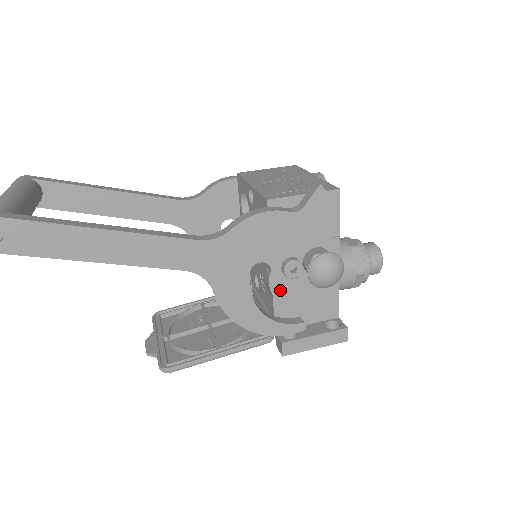
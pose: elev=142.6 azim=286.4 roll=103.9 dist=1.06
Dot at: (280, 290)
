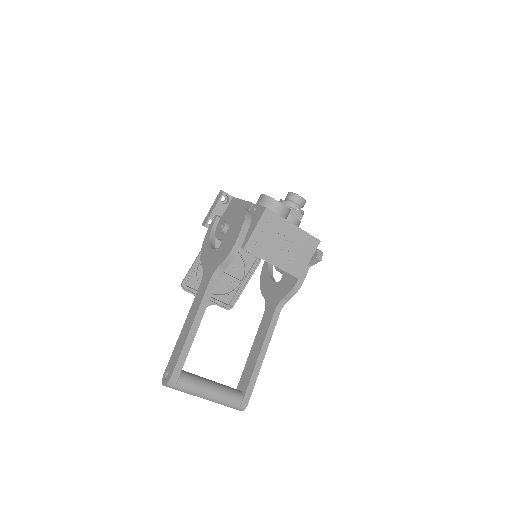
Dot at: occluded
